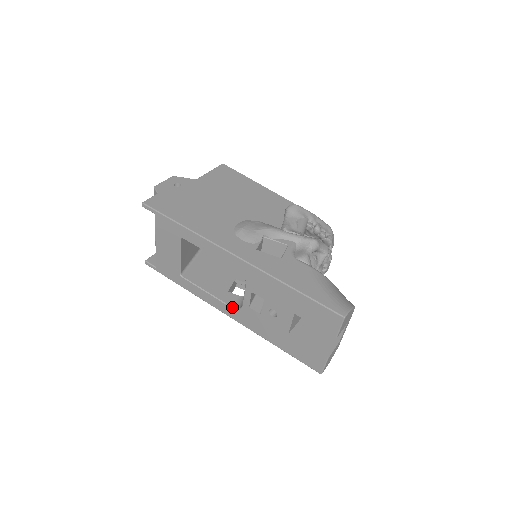
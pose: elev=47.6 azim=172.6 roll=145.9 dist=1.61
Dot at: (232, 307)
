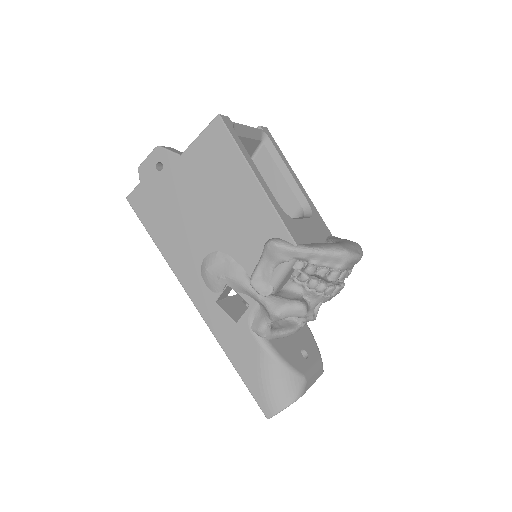
Dot at: occluded
